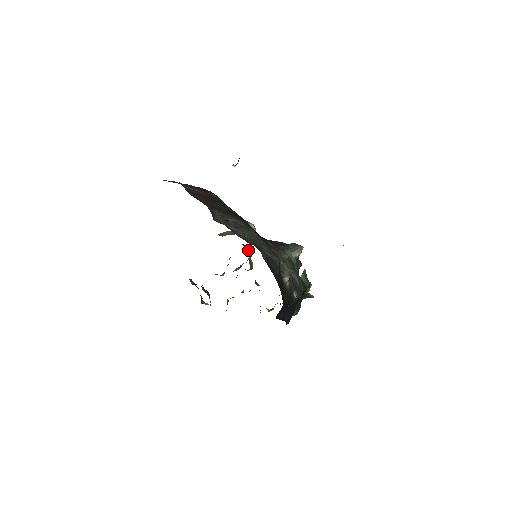
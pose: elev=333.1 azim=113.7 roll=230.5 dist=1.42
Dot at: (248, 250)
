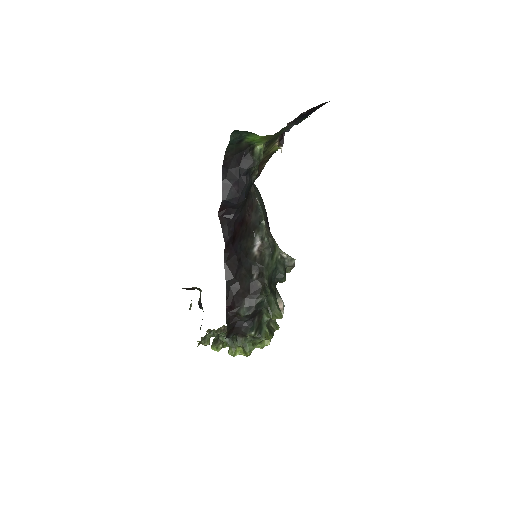
Dot at: occluded
